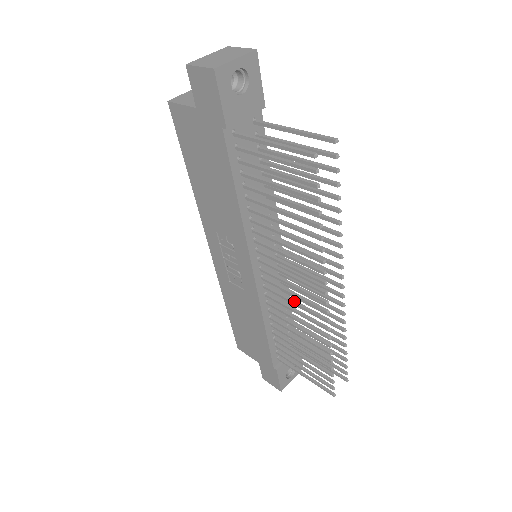
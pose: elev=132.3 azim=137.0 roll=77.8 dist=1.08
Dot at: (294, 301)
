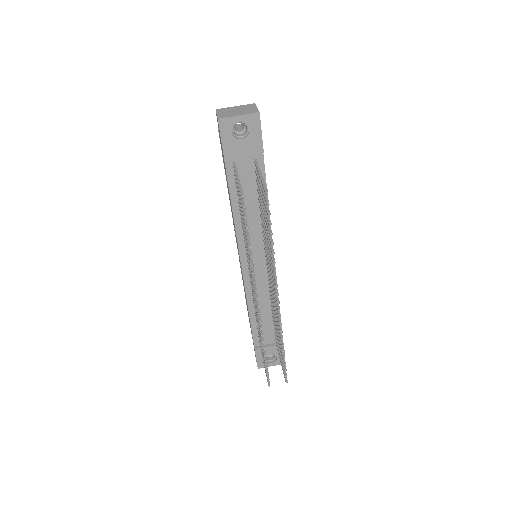
Dot at: occluded
